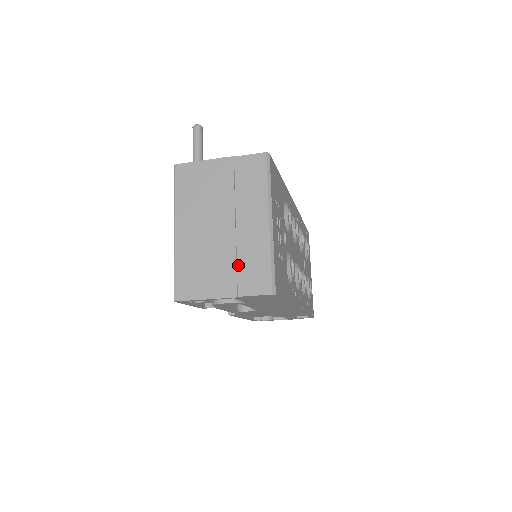
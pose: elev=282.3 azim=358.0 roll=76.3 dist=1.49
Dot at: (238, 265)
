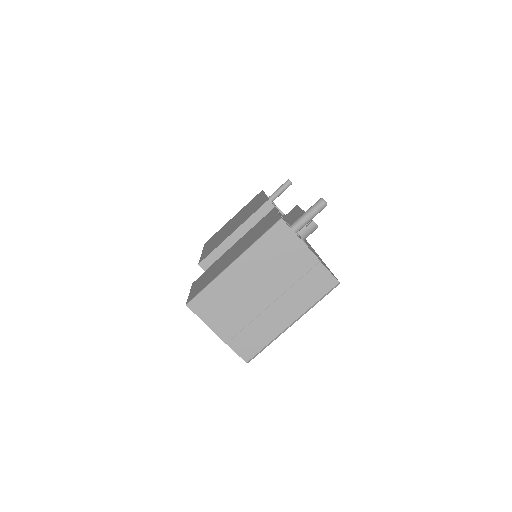
Dot at: (247, 327)
